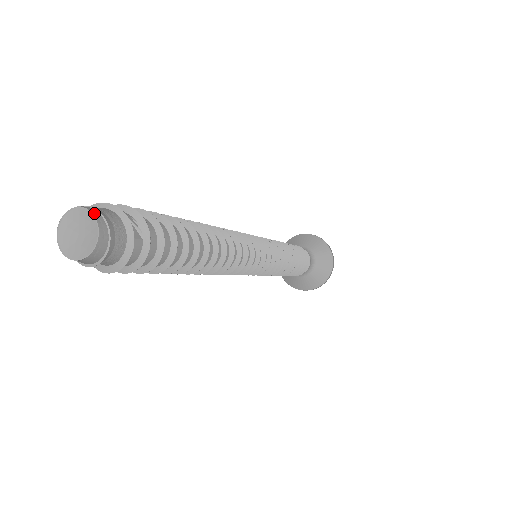
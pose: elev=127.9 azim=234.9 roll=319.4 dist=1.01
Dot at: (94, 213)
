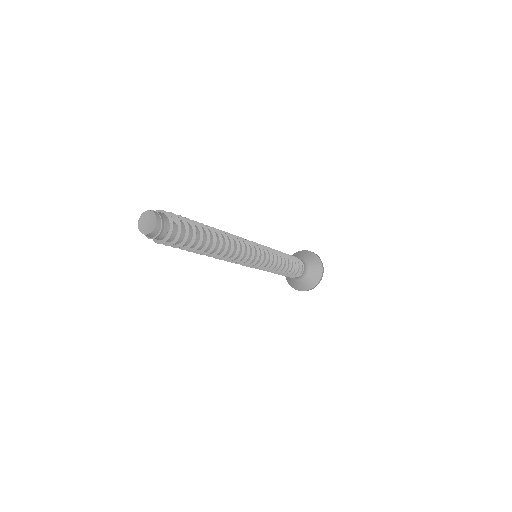
Dot at: (153, 211)
